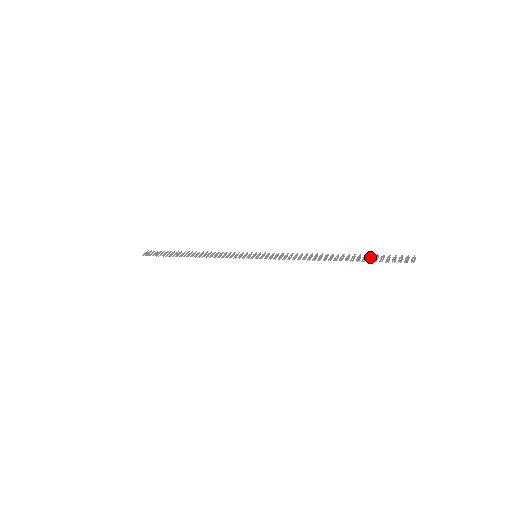
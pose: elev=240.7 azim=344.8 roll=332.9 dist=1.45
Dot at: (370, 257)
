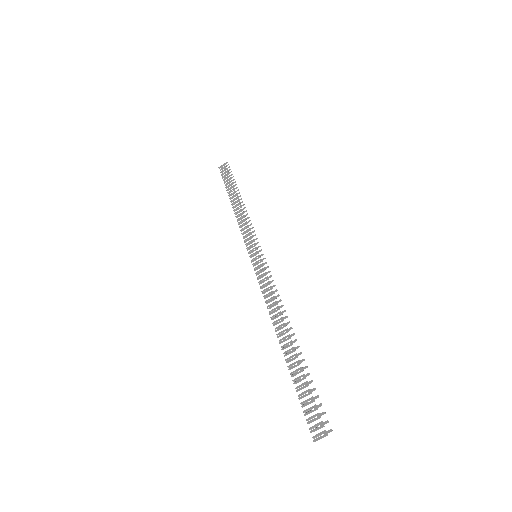
Dot at: (302, 376)
